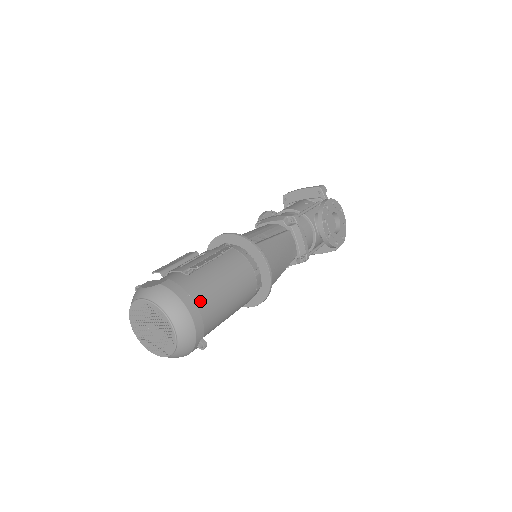
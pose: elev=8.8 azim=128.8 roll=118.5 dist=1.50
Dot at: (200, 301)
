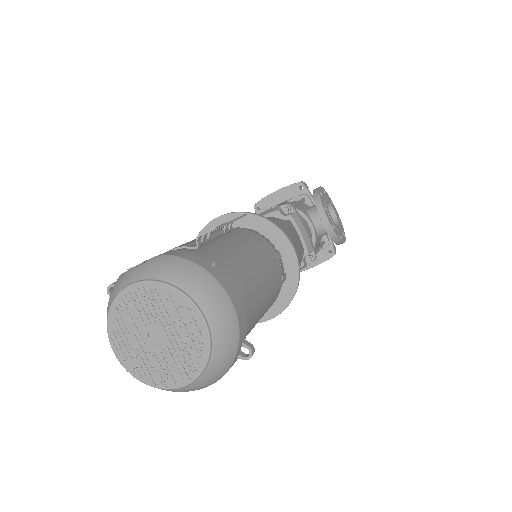
Dot at: (229, 278)
